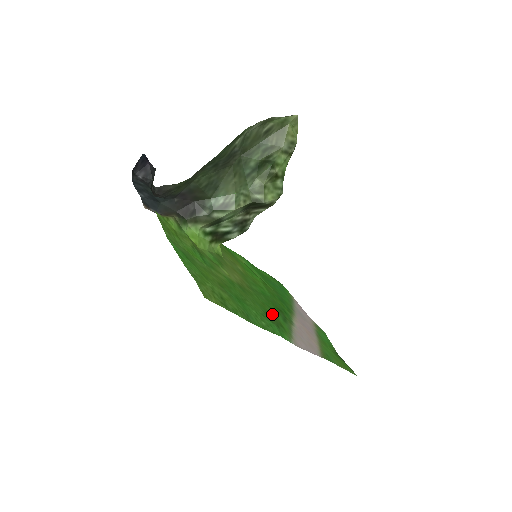
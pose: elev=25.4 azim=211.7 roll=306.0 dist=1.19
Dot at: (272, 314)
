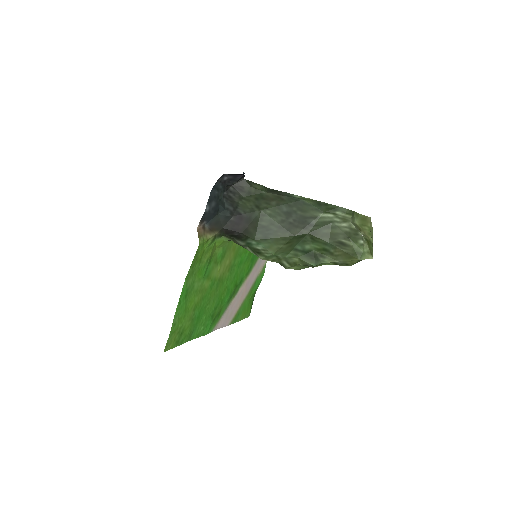
Dot at: (222, 302)
